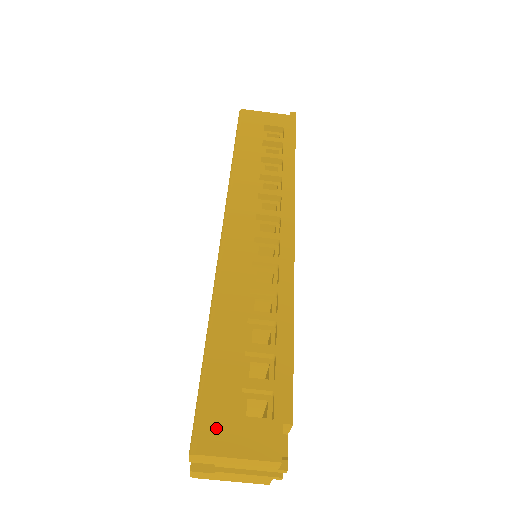
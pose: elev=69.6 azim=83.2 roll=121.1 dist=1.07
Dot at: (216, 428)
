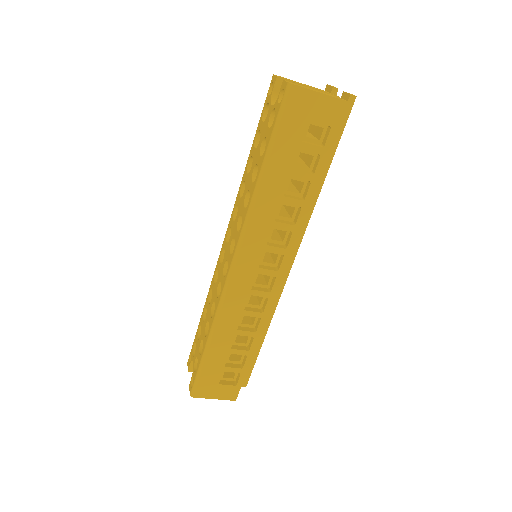
Dot at: (205, 388)
